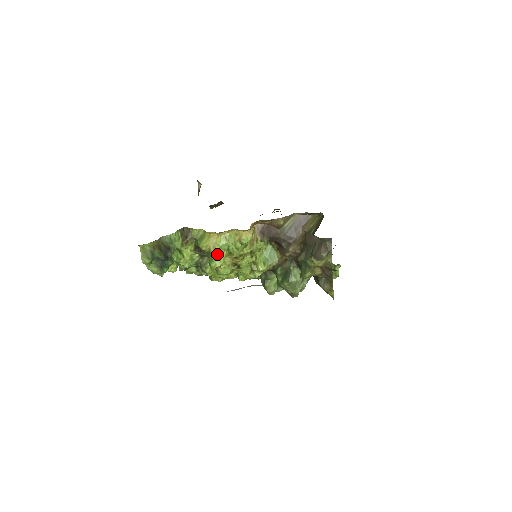
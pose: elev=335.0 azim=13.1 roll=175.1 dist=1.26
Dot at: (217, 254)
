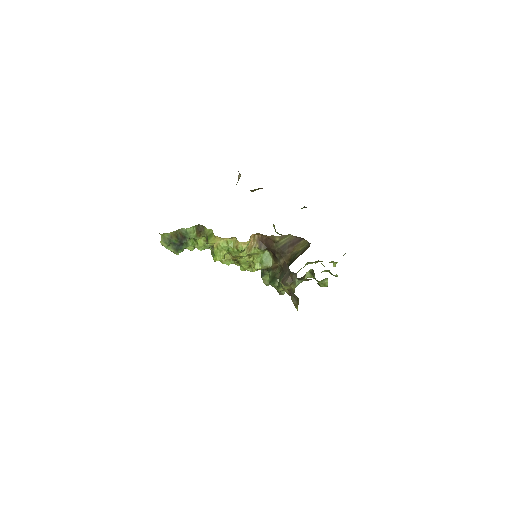
Dot at: (218, 252)
